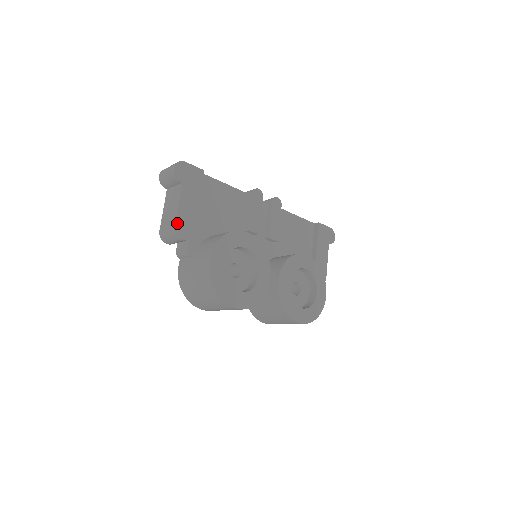
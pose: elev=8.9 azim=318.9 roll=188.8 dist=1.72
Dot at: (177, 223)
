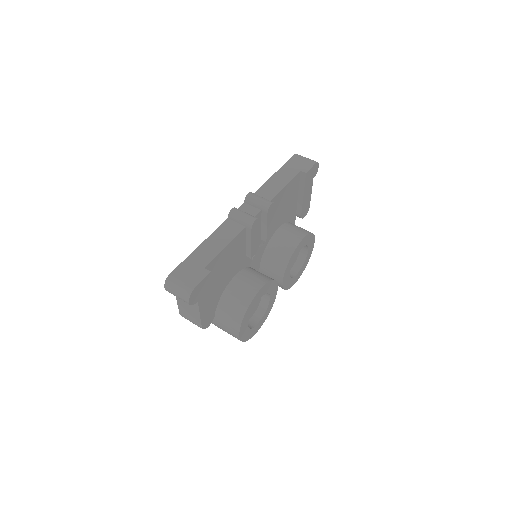
Dot at: (203, 324)
